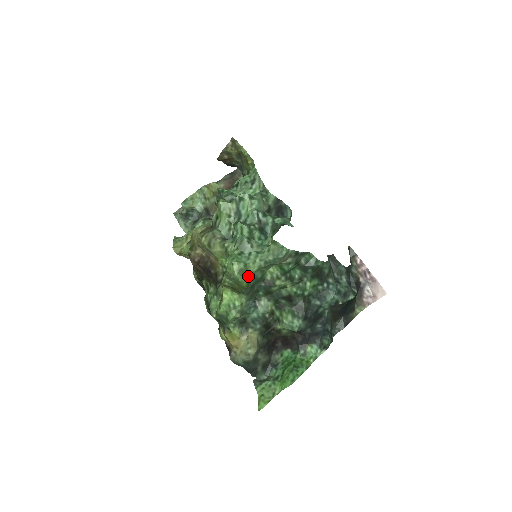
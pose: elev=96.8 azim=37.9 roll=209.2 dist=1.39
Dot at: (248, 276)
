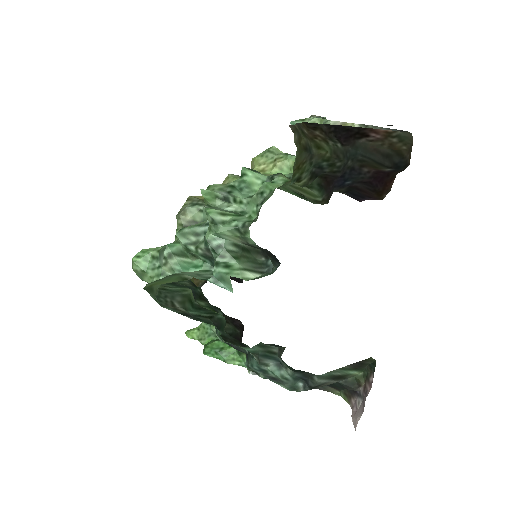
Dot at: (142, 279)
